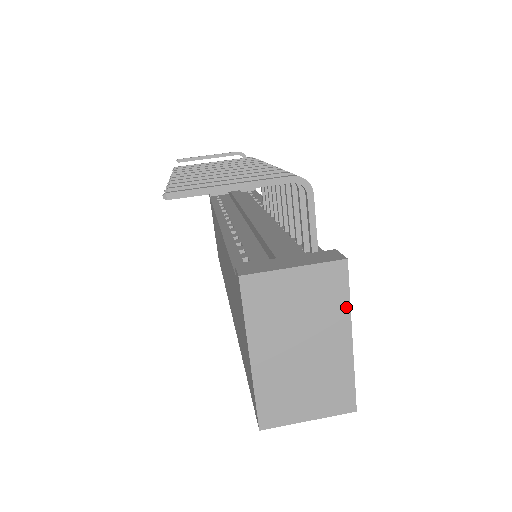
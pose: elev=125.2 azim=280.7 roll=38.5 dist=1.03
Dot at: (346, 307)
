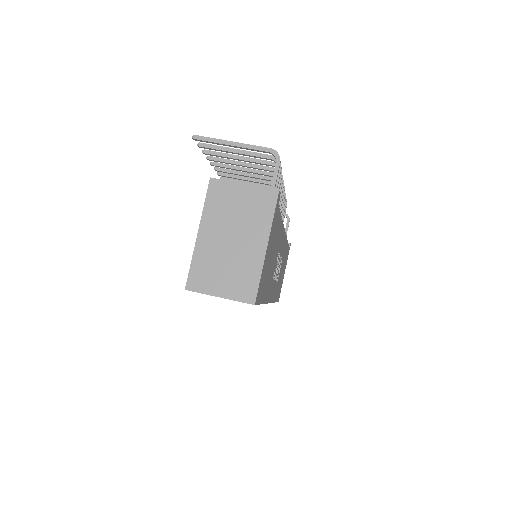
Dot at: (269, 222)
